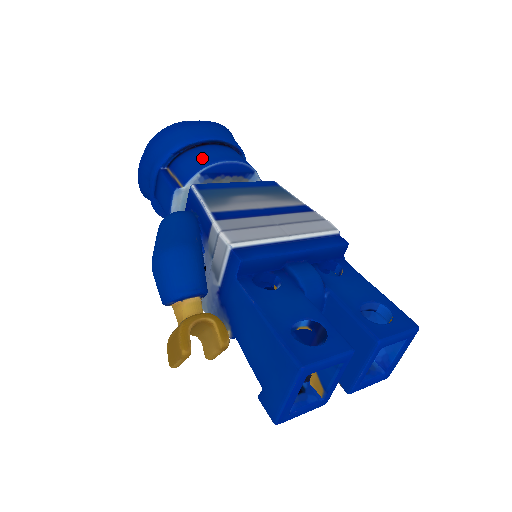
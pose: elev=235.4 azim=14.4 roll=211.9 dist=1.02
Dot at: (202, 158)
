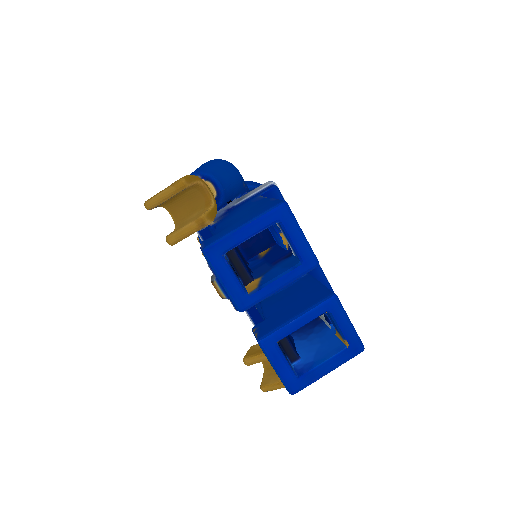
Dot at: occluded
